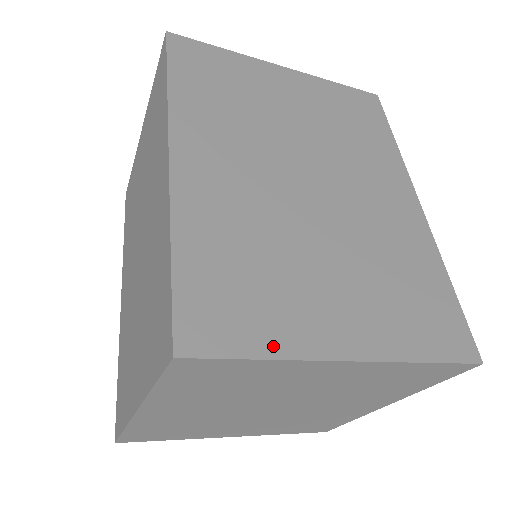
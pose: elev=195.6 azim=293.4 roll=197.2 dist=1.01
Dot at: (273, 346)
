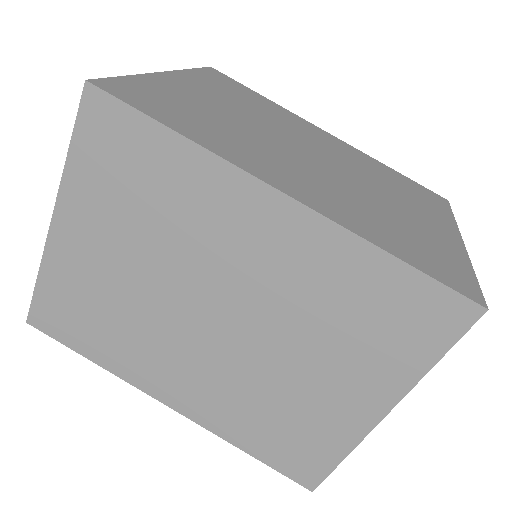
Dot at: (463, 262)
